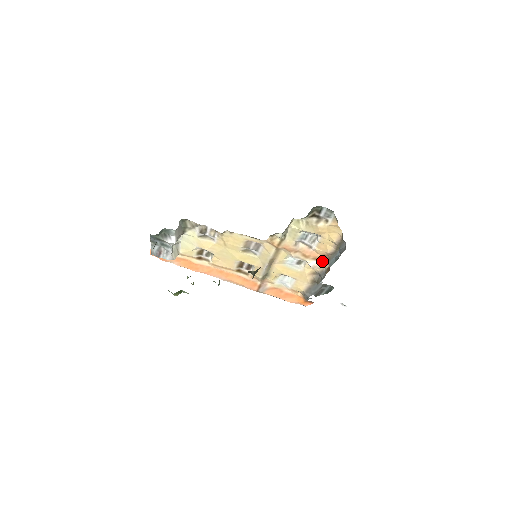
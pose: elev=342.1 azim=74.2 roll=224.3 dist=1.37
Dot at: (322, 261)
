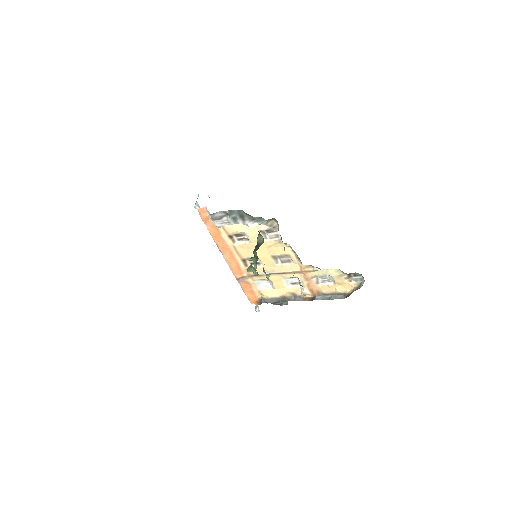
Dot at: (311, 293)
